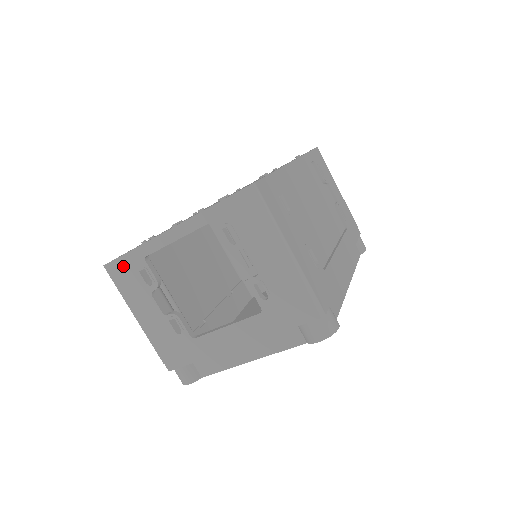
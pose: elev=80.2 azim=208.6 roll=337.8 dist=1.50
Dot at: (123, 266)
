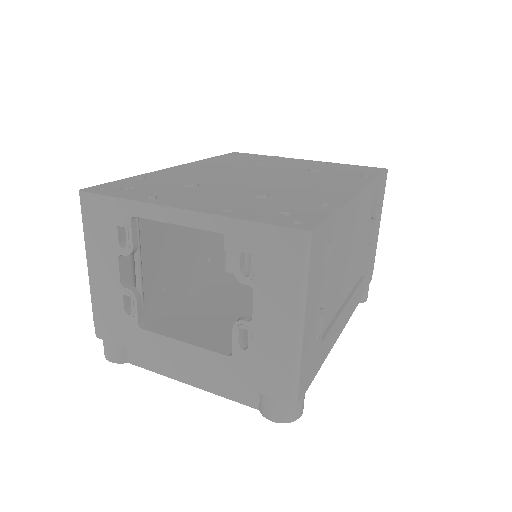
Dot at: (102, 207)
